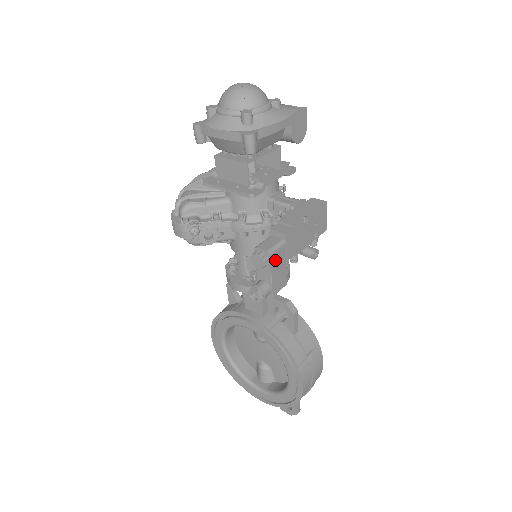
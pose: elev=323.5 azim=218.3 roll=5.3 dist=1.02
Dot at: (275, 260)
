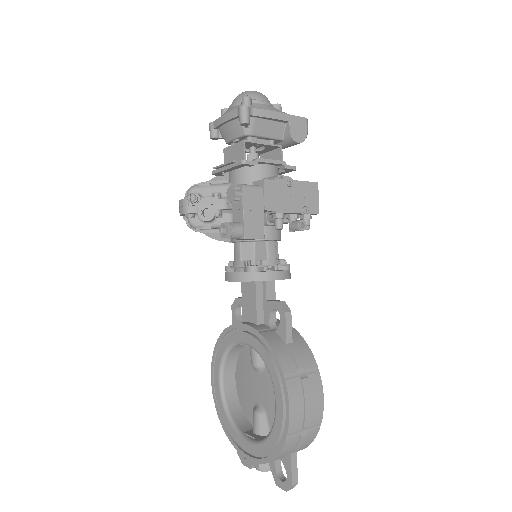
Dot at: (249, 197)
